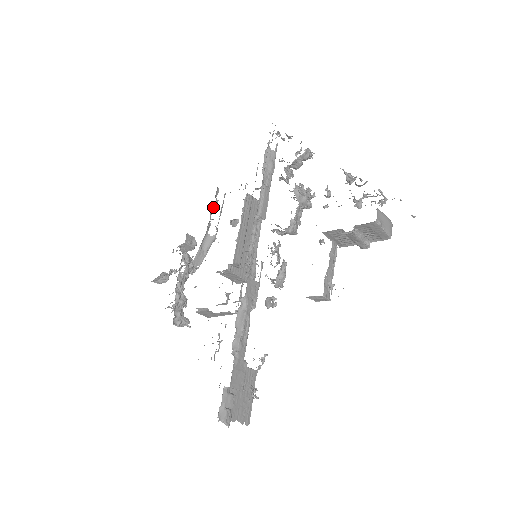
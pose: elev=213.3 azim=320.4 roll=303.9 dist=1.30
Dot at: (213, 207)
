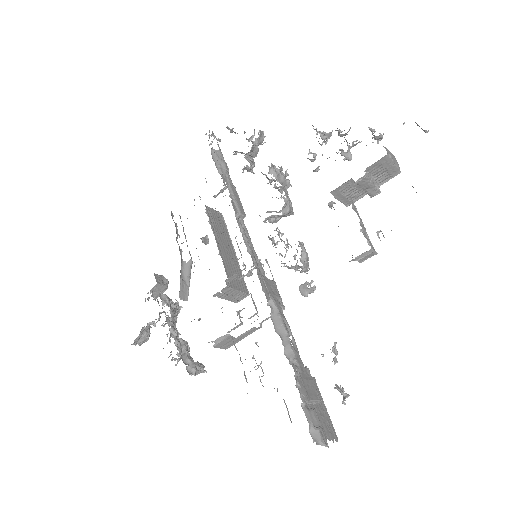
Dot at: (176, 231)
